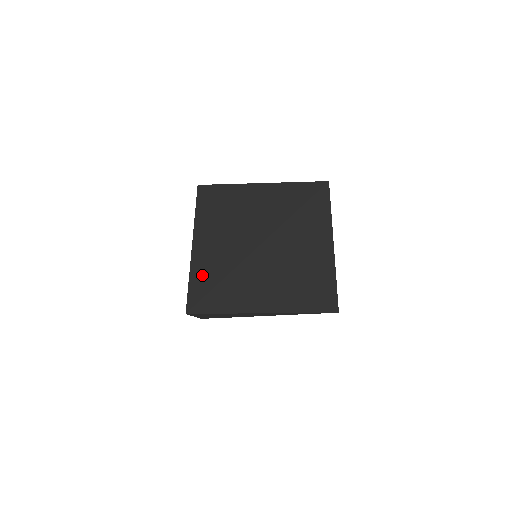
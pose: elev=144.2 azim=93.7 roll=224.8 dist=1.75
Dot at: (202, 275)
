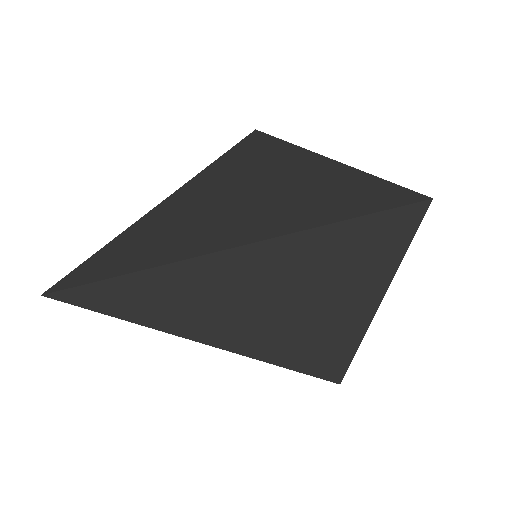
Dot at: (117, 253)
